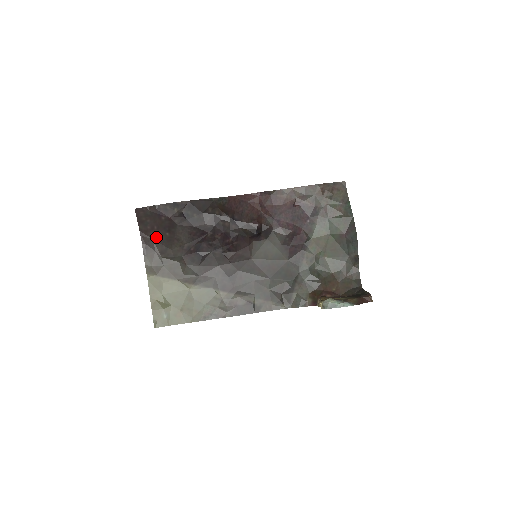
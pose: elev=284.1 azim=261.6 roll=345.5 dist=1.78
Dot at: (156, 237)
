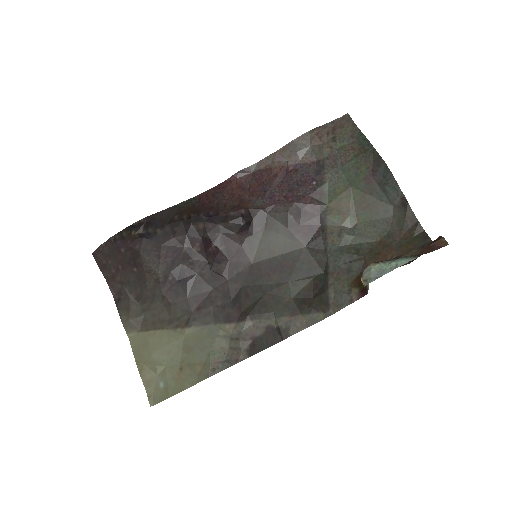
Dot at: (125, 280)
